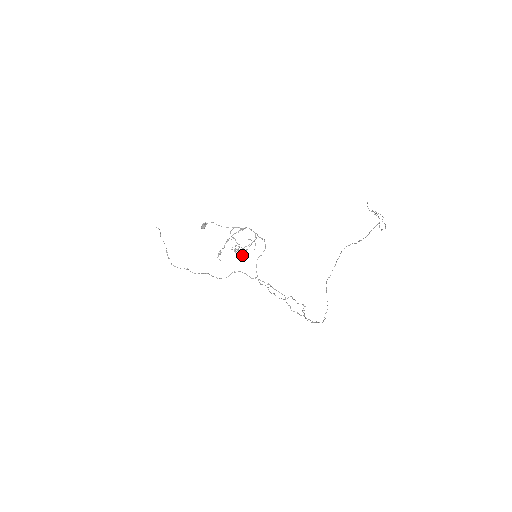
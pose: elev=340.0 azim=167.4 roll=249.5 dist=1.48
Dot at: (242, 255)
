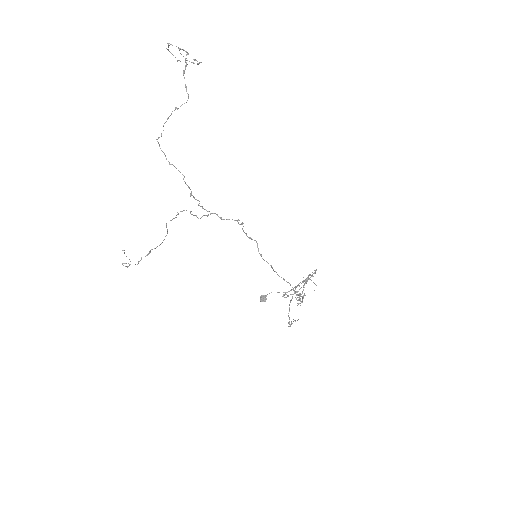
Dot at: occluded
